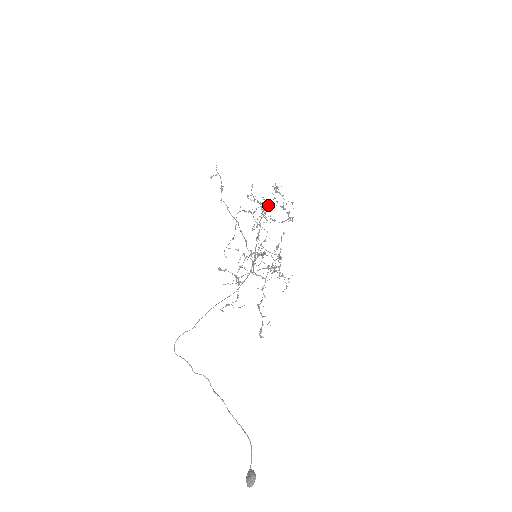
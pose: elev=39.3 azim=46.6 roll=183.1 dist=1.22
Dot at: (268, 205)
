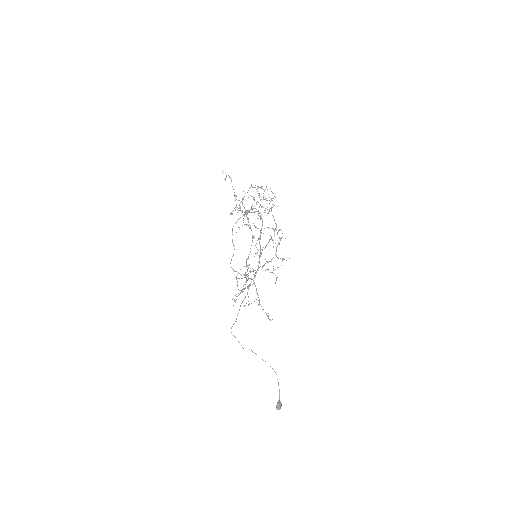
Dot at: (248, 211)
